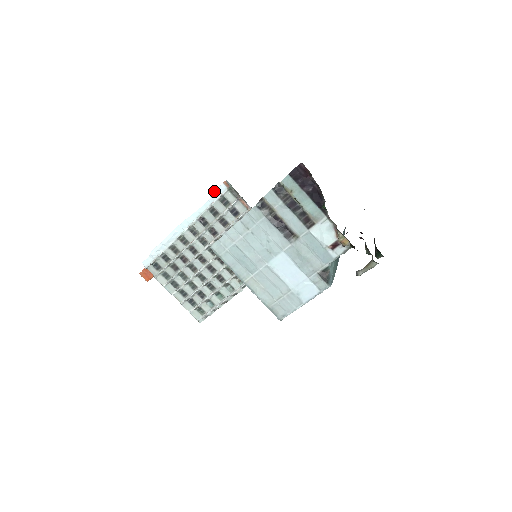
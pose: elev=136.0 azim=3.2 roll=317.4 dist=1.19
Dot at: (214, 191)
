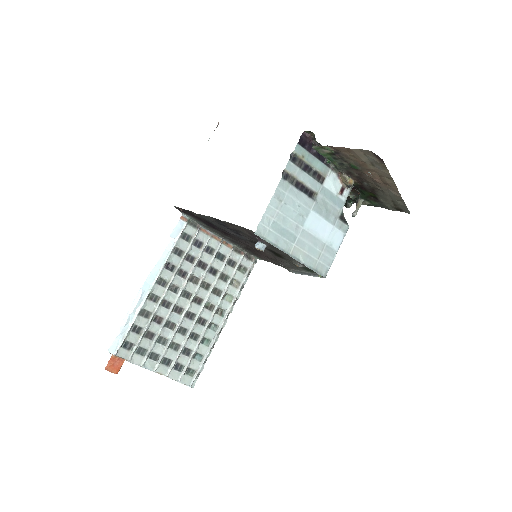
Dot at: (174, 230)
